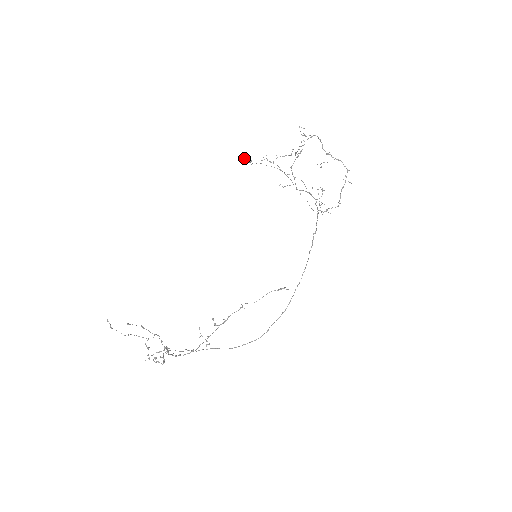
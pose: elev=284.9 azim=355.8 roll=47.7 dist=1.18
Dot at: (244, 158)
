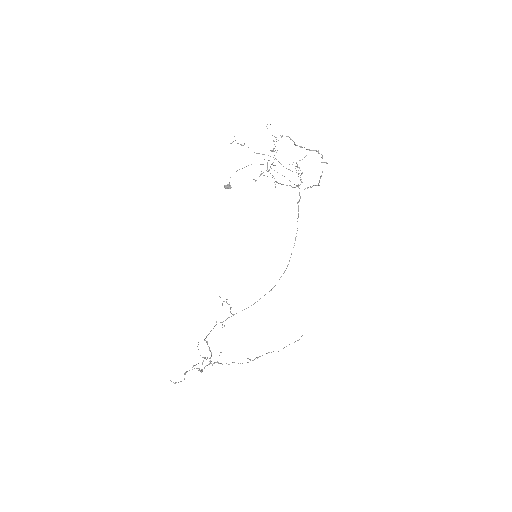
Dot at: (224, 187)
